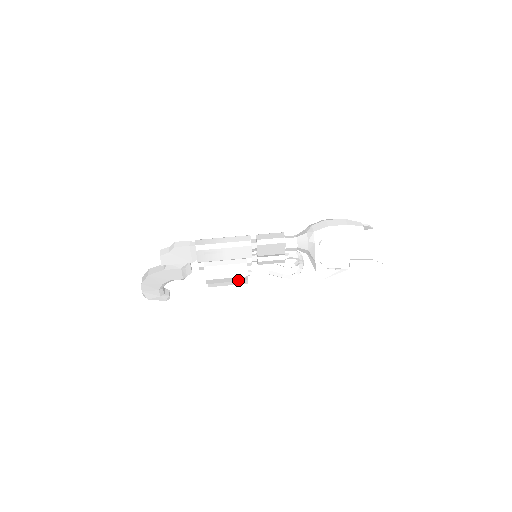
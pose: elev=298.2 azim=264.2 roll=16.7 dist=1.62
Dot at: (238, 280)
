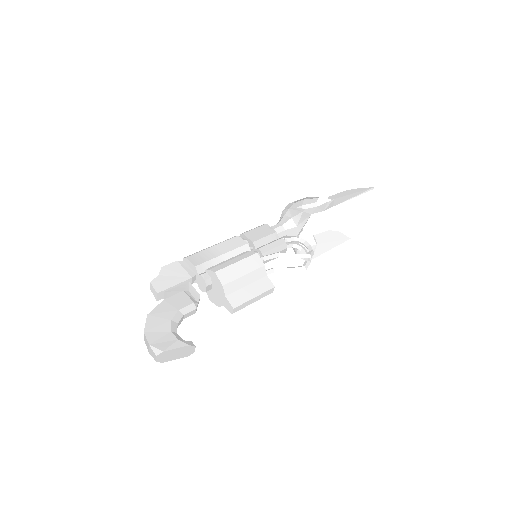
Dot at: (253, 268)
